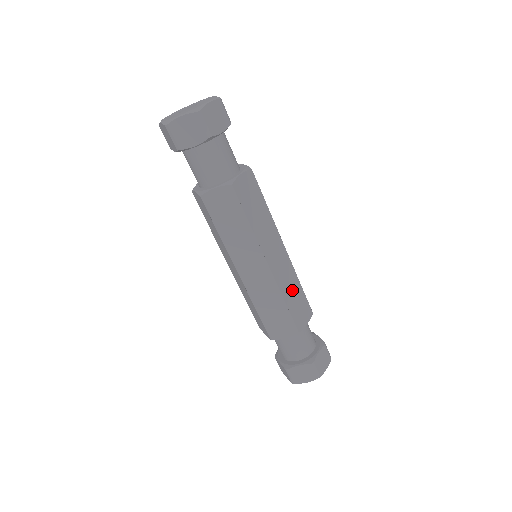
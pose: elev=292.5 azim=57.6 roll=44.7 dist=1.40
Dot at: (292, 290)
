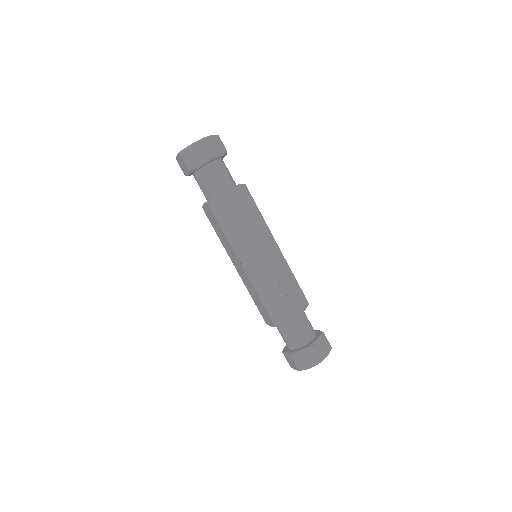
Dot at: (287, 280)
